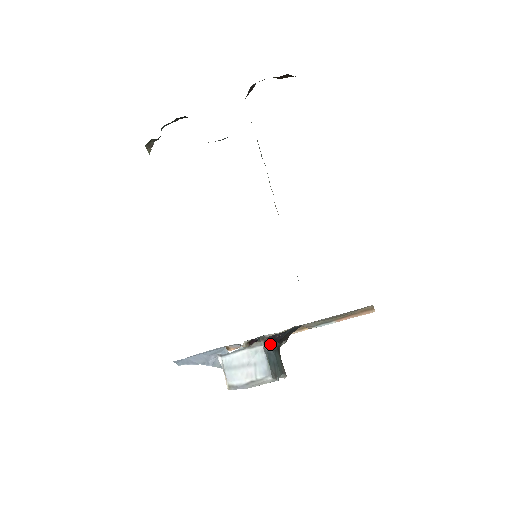
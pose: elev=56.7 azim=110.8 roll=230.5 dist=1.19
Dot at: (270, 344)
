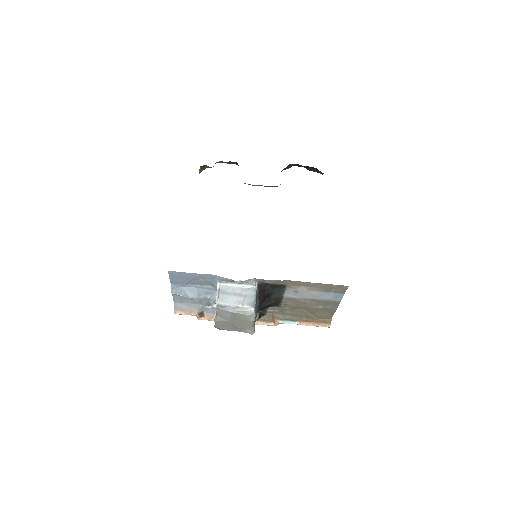
Dot at: (260, 290)
